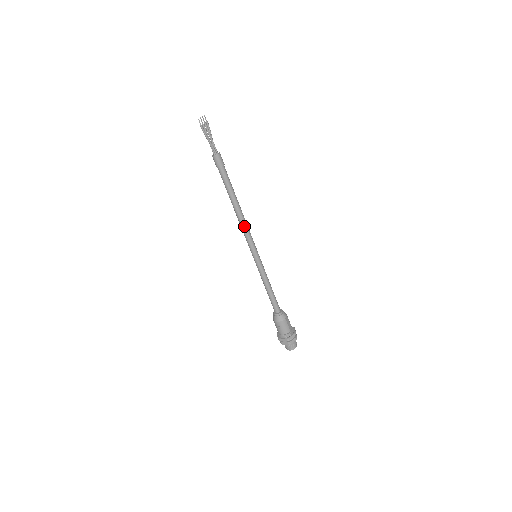
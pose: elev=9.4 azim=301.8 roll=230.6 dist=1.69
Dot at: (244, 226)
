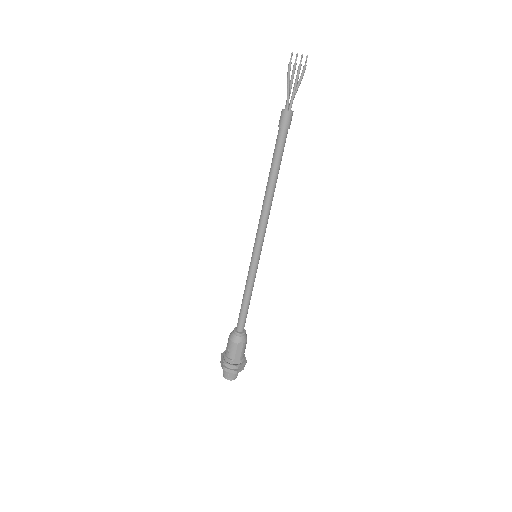
Dot at: (263, 214)
